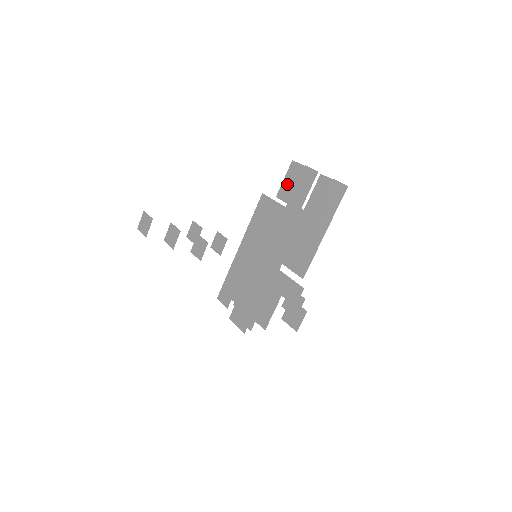
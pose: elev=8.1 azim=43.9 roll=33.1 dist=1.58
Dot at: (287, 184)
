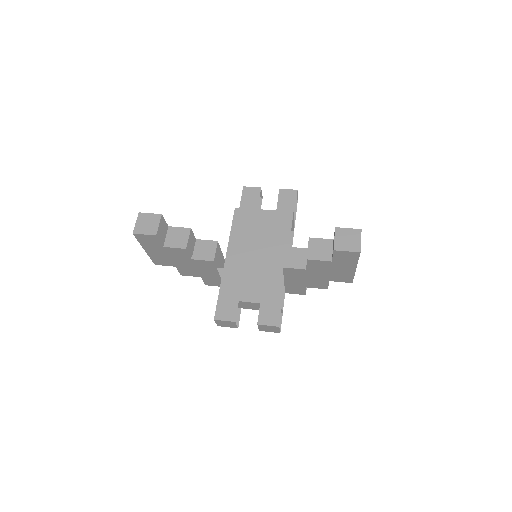
Dot at: (246, 204)
